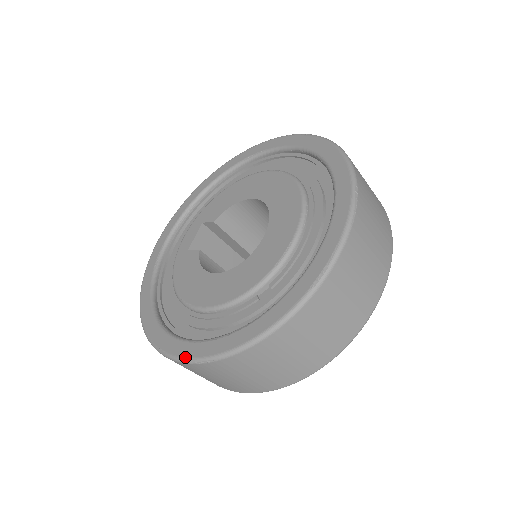
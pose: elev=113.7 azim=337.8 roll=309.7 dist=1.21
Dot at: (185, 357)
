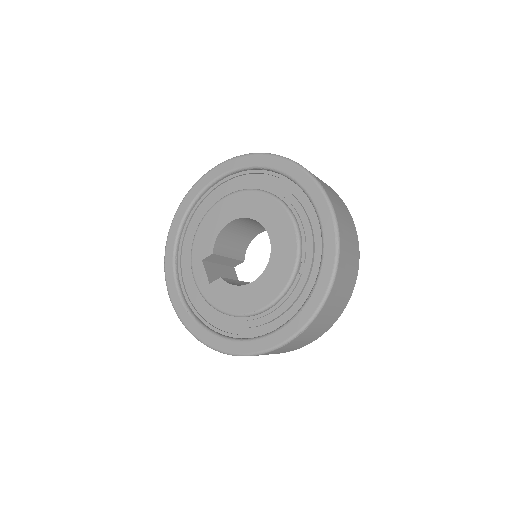
Dot at: (284, 341)
